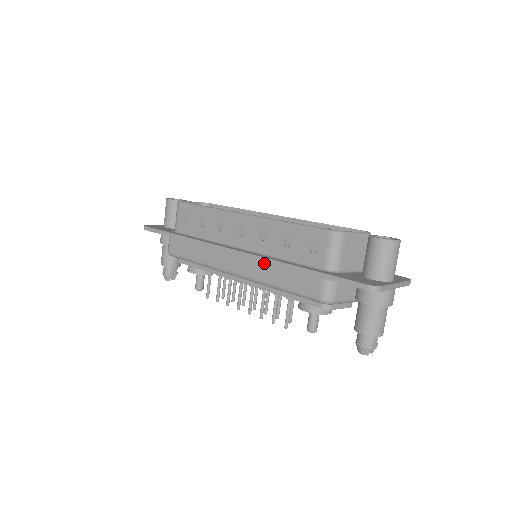
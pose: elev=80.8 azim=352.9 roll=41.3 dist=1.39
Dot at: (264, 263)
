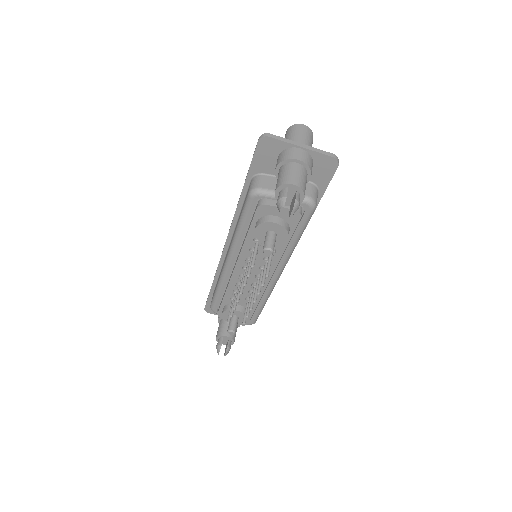
Dot at: (236, 225)
